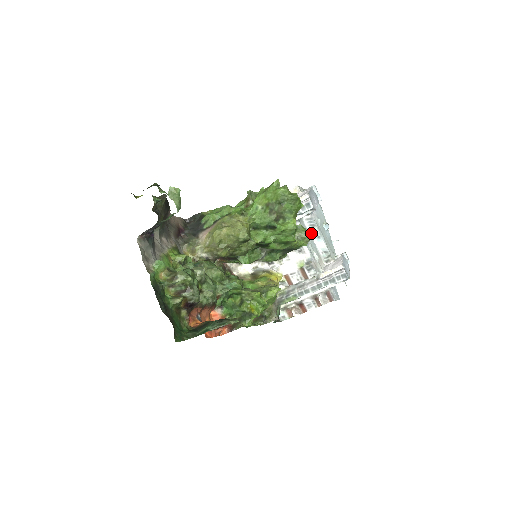
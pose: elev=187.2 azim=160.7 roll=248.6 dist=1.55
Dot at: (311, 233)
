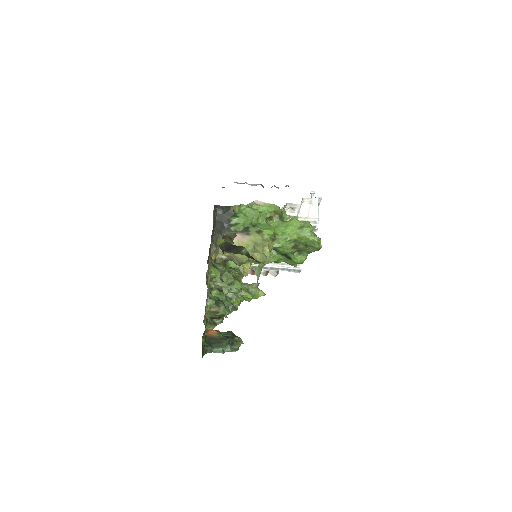
Dot at: occluded
